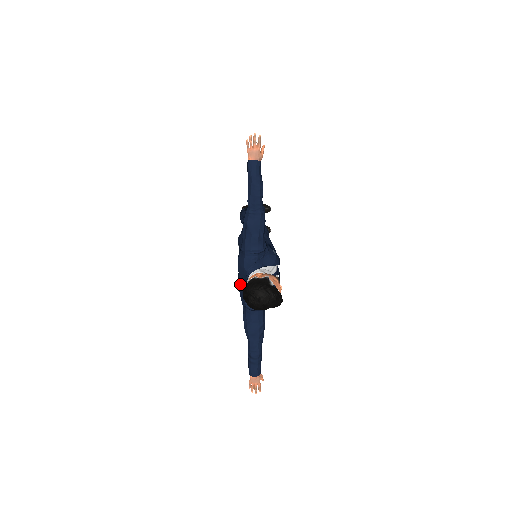
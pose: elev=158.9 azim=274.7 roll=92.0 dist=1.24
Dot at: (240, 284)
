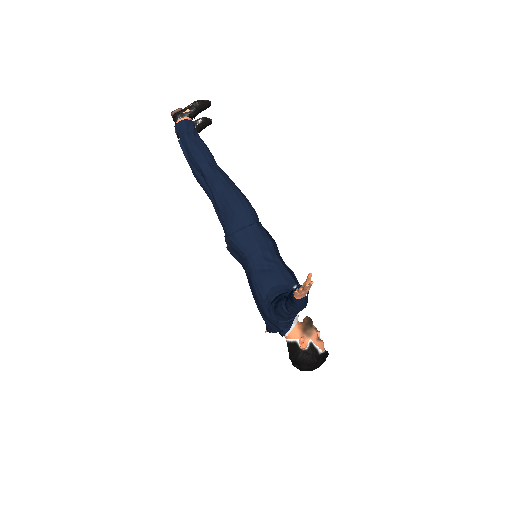
Dot at: occluded
